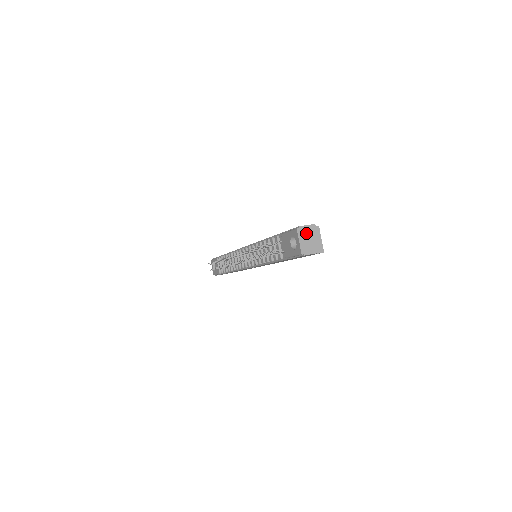
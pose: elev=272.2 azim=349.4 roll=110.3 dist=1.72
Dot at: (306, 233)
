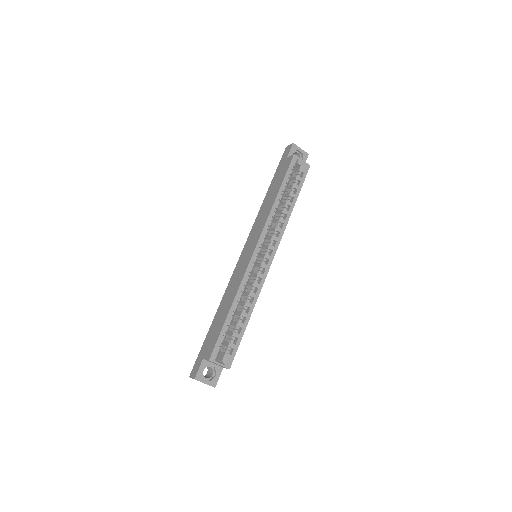
Dot at: occluded
